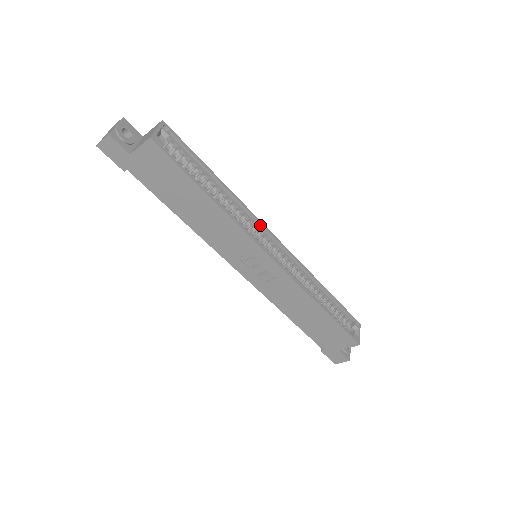
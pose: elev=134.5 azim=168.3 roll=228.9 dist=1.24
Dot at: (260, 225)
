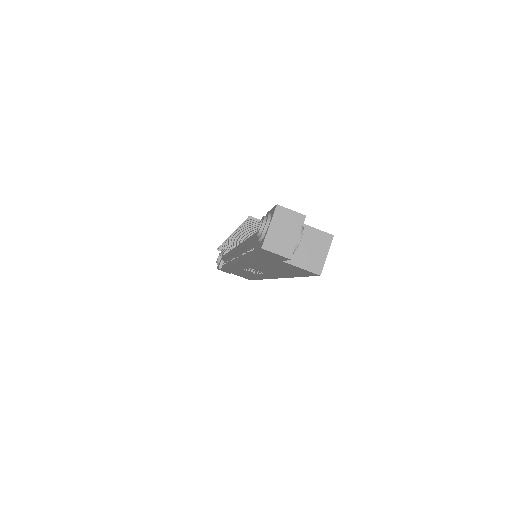
Dot at: occluded
